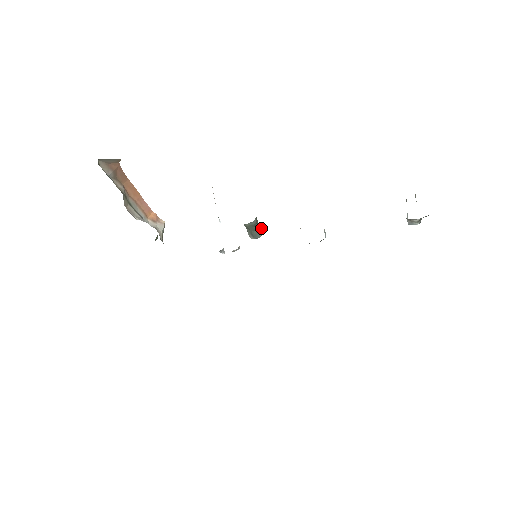
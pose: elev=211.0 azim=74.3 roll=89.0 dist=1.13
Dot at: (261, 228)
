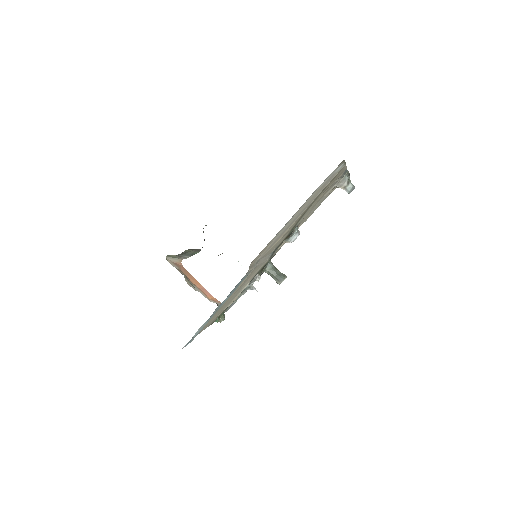
Dot at: (283, 274)
